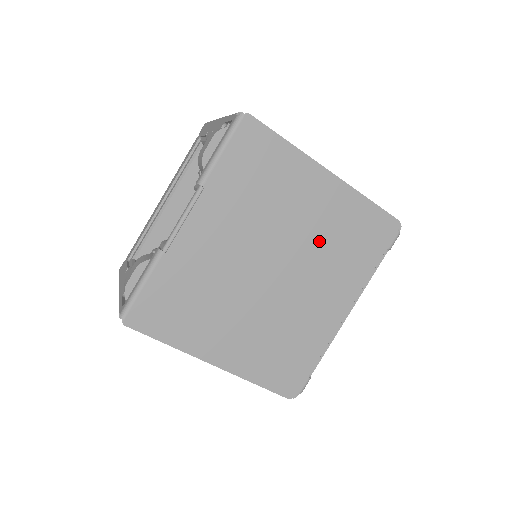
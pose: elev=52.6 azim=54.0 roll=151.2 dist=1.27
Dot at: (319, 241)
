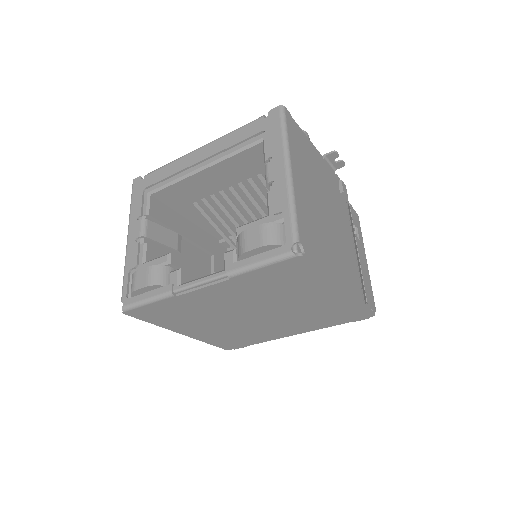
Dot at: (304, 311)
